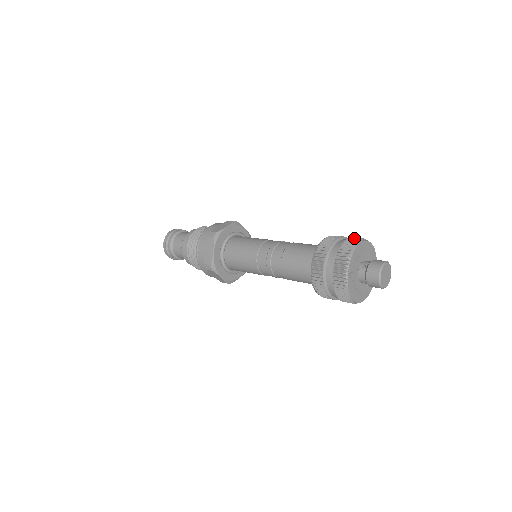
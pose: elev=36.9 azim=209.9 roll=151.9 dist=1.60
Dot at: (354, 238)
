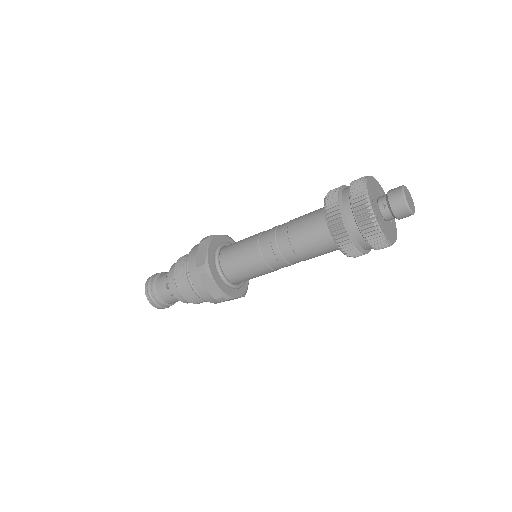
Dot at: (355, 185)
